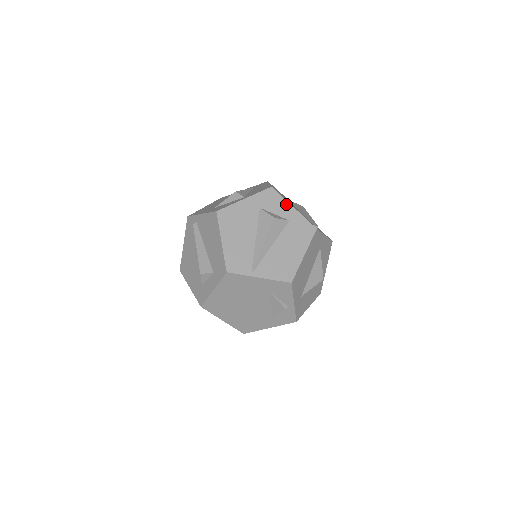
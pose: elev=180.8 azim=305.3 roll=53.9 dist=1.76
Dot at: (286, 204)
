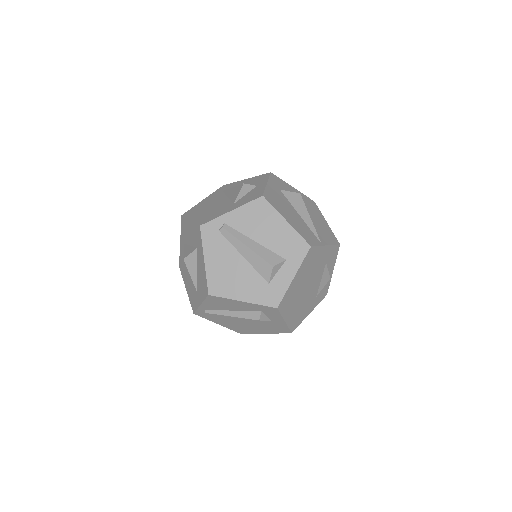
Dot at: (288, 185)
